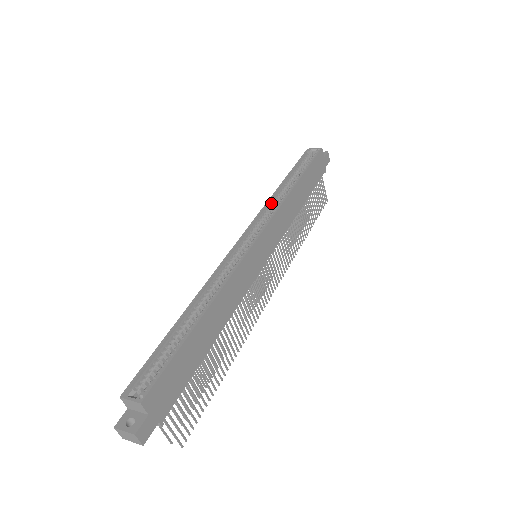
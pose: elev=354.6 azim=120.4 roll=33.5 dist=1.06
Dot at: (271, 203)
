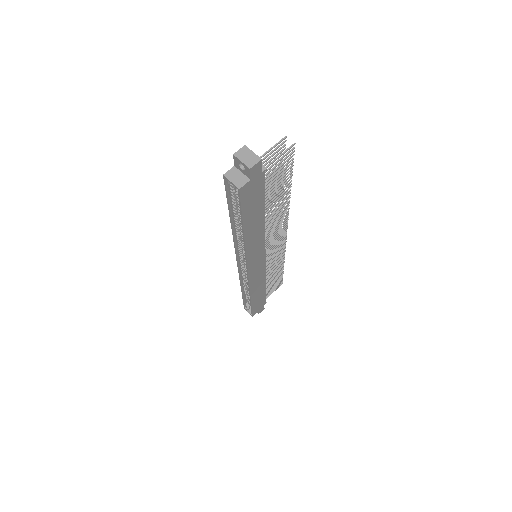
Dot at: (237, 240)
